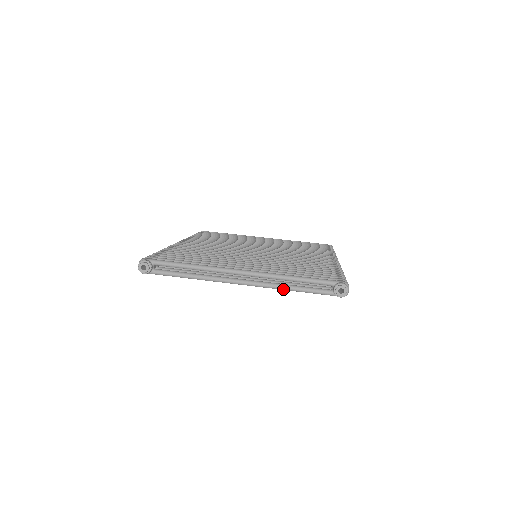
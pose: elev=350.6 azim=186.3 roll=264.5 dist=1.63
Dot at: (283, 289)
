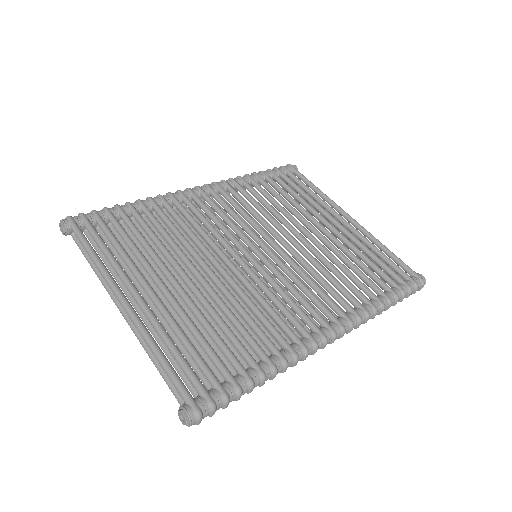
Dot at: (148, 354)
